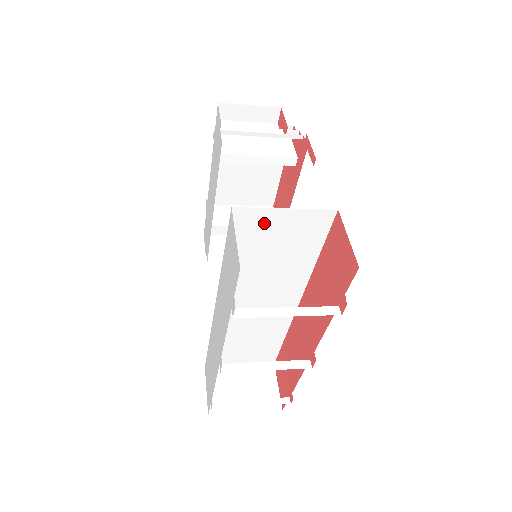
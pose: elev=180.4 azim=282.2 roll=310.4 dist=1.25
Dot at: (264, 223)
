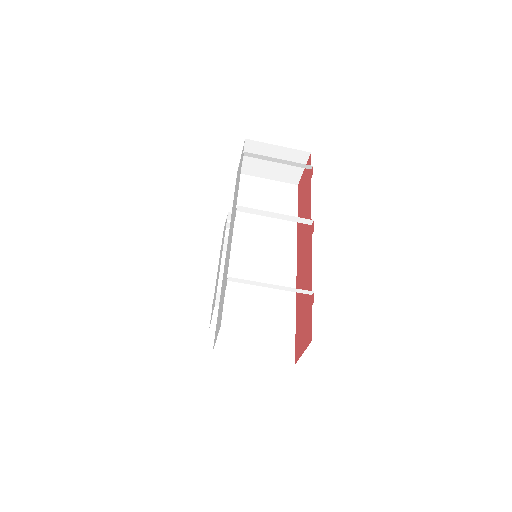
Dot at: (257, 186)
